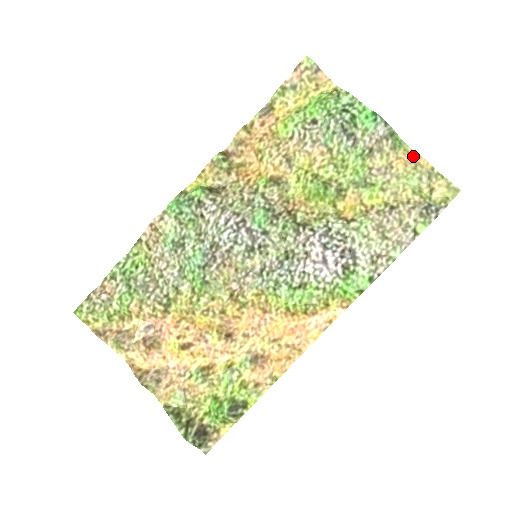
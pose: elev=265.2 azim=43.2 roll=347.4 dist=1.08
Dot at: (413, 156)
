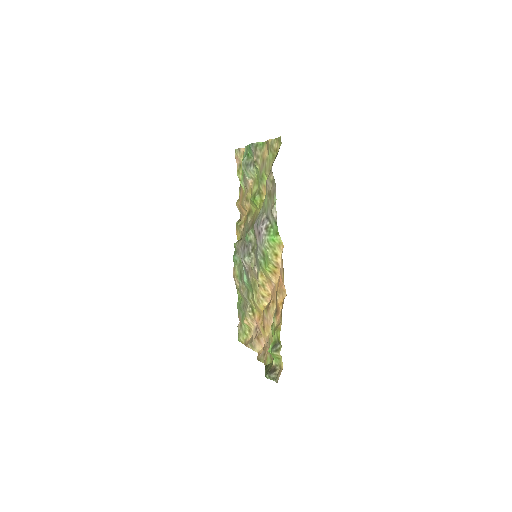
Dot at: (267, 144)
